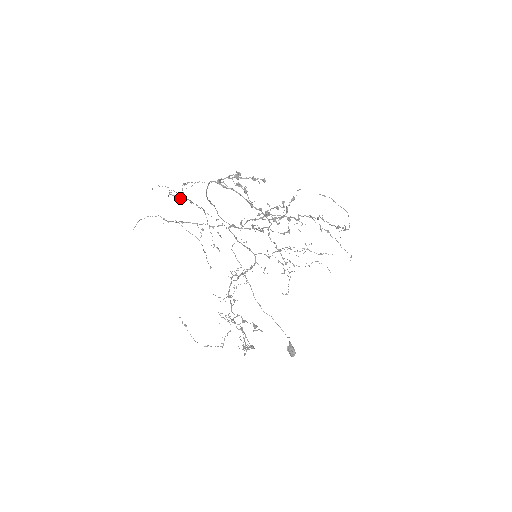
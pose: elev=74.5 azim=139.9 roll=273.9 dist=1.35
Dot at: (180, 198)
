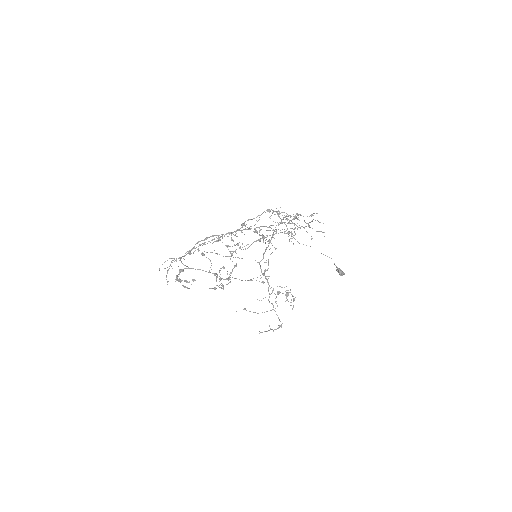
Dot at: occluded
